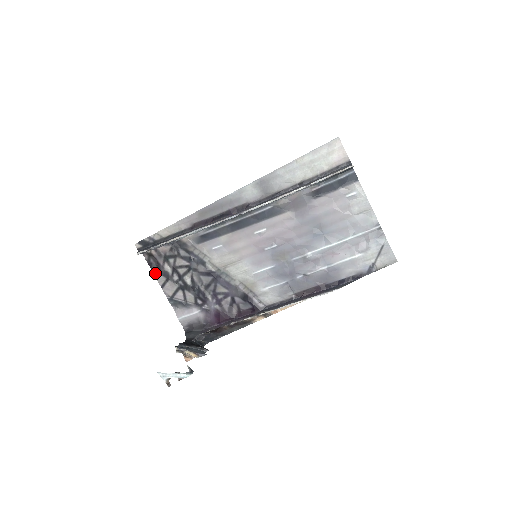
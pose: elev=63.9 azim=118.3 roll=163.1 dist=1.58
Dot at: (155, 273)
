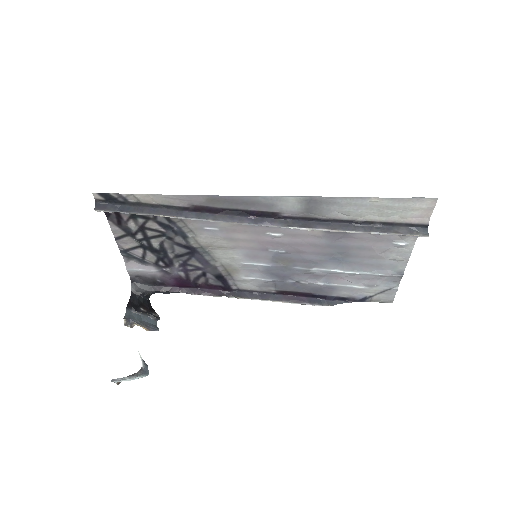
Dot at: (111, 224)
